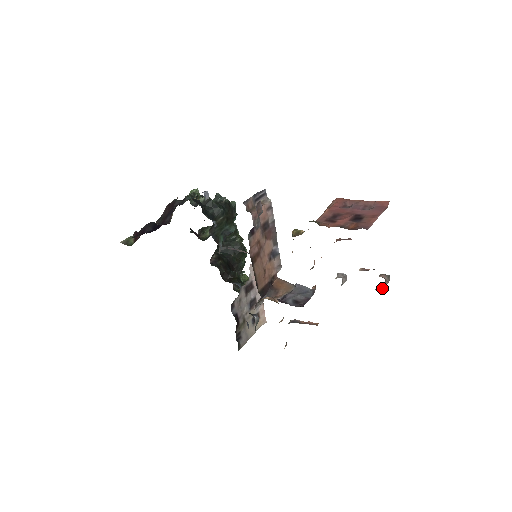
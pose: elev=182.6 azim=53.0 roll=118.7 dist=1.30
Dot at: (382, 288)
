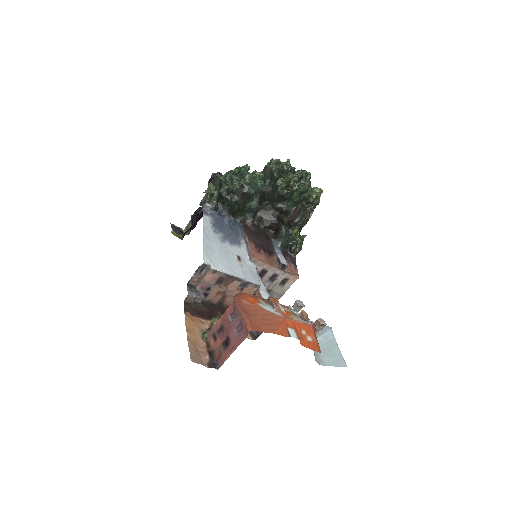
Dot at: occluded
